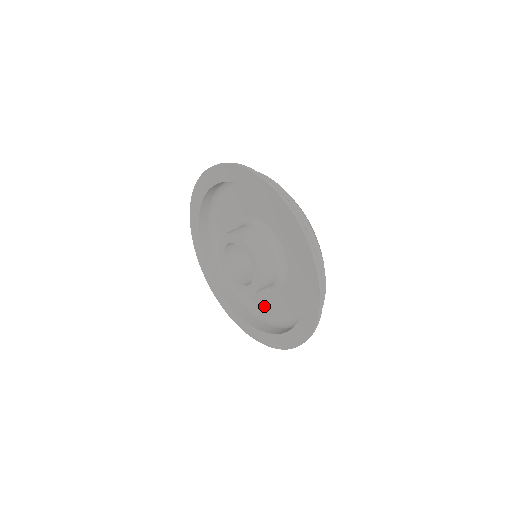
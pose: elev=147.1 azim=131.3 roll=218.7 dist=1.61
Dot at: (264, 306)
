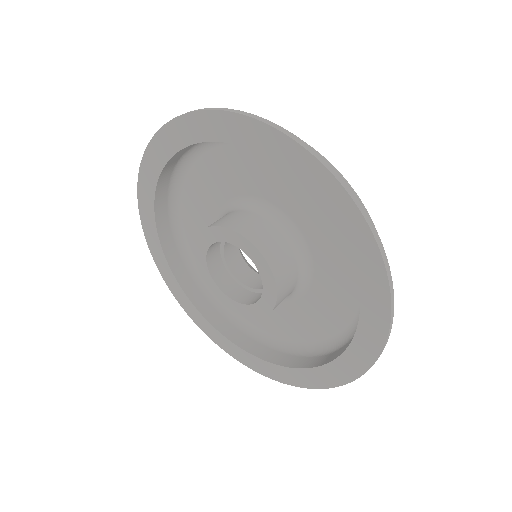
Dot at: (275, 327)
